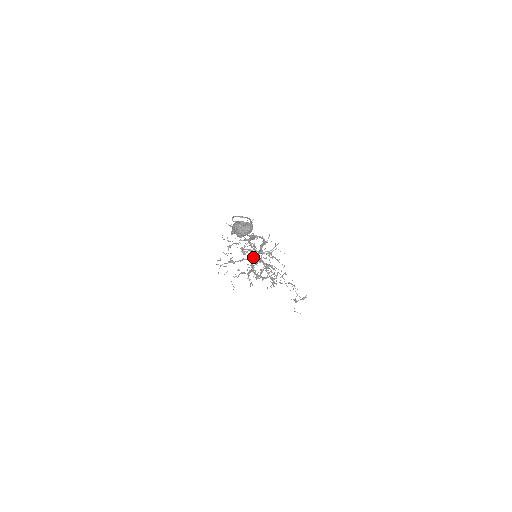
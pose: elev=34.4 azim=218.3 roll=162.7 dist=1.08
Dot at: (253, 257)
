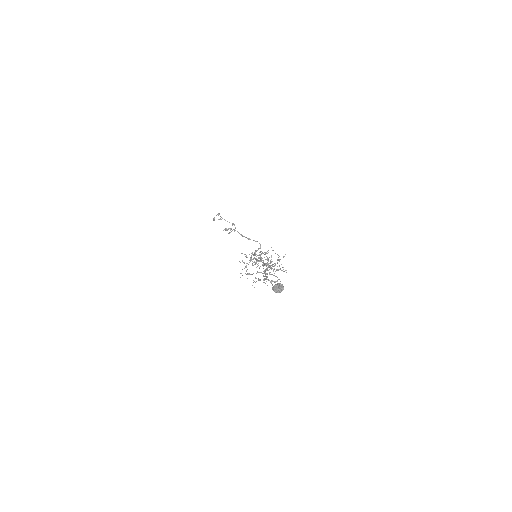
Dot at: (265, 271)
